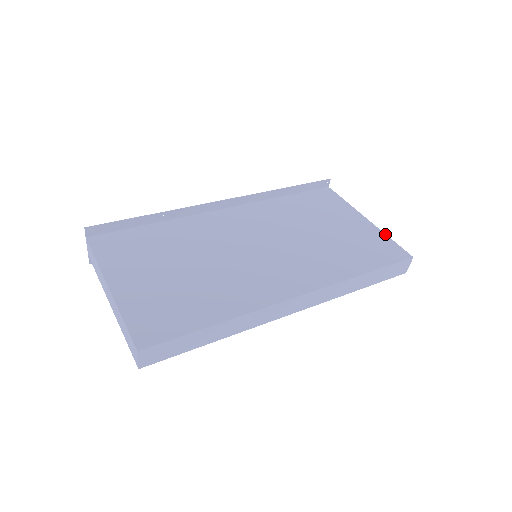
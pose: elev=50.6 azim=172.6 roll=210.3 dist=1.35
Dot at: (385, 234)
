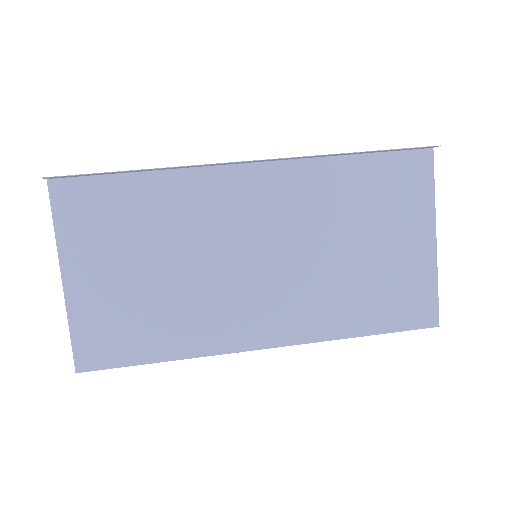
Dot at: (437, 277)
